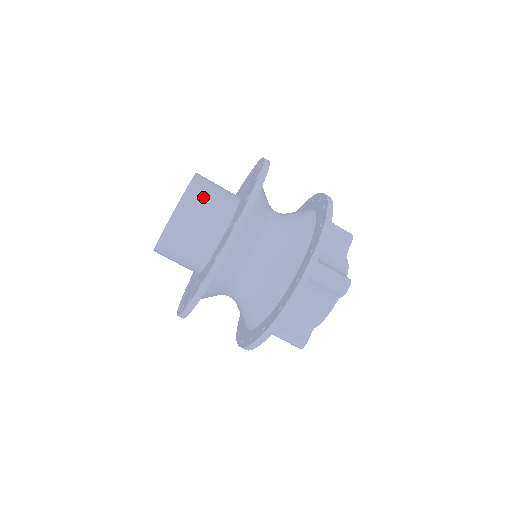
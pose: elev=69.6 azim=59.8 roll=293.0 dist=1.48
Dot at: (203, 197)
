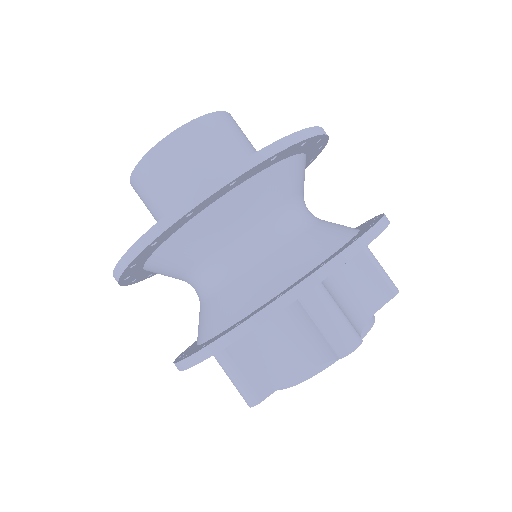
Dot at: (217, 137)
